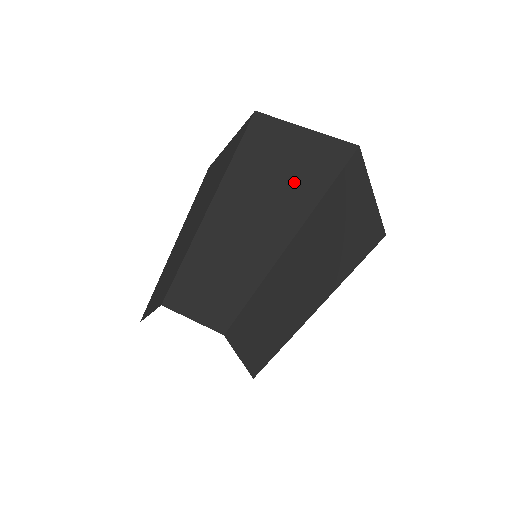
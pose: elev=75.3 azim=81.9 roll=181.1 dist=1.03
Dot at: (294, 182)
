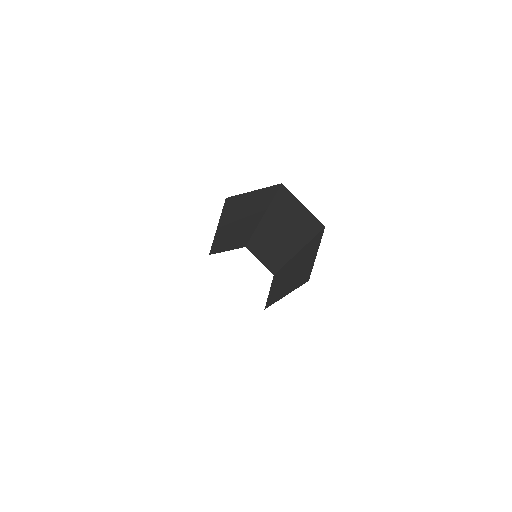
Dot at: (256, 203)
